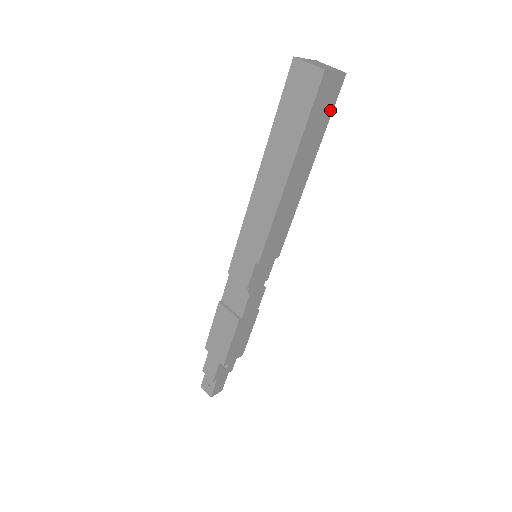
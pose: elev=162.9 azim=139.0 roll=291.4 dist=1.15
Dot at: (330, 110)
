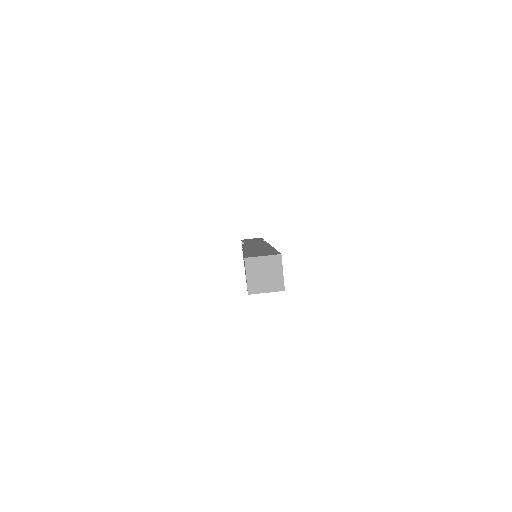
Dot at: occluded
